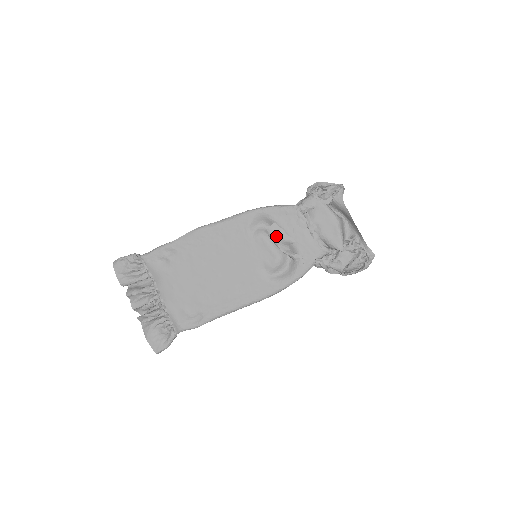
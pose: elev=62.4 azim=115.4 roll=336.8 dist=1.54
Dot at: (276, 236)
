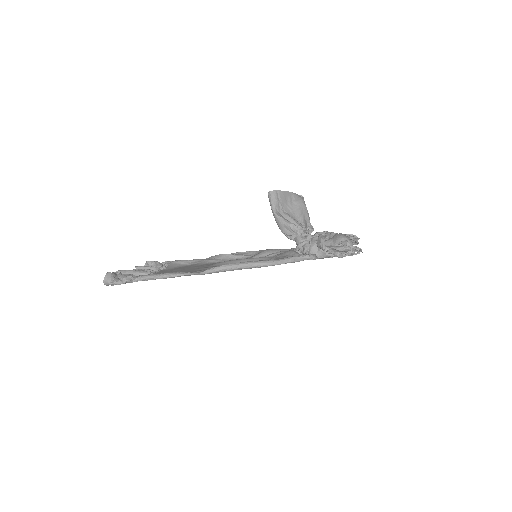
Dot at: occluded
